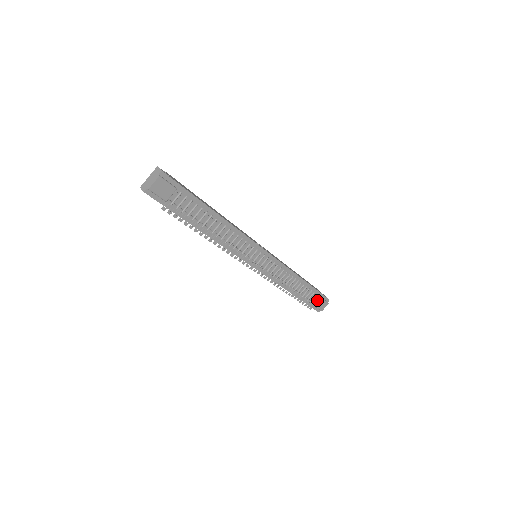
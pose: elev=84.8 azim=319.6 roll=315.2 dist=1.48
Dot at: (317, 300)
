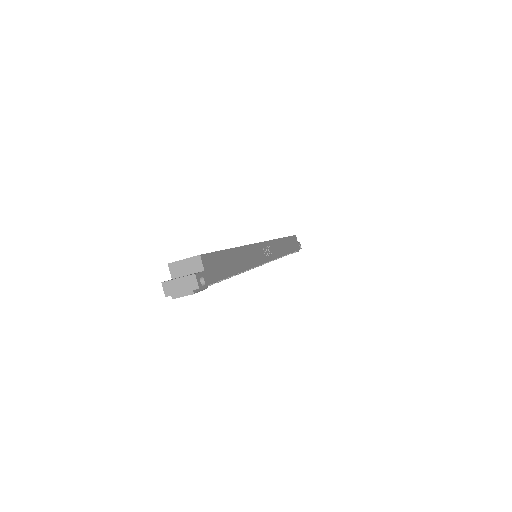
Dot at: occluded
